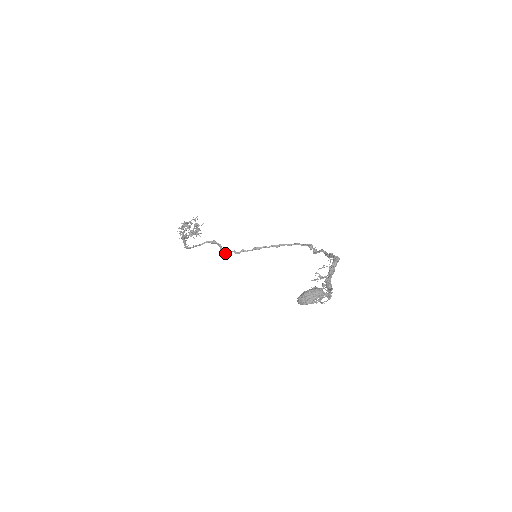
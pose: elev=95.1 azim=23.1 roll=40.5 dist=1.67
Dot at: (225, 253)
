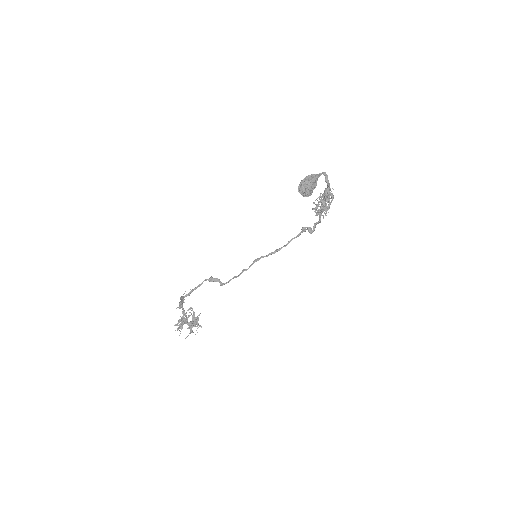
Dot at: (226, 283)
